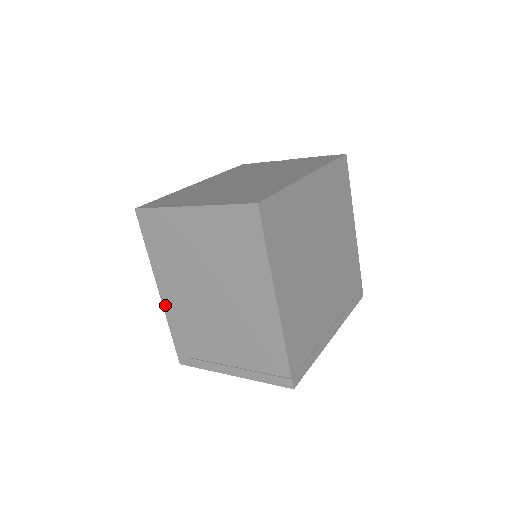
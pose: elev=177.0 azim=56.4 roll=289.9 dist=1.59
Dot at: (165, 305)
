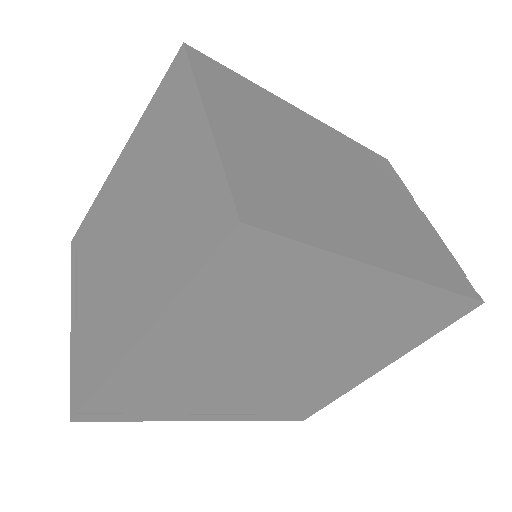
Dot at: (109, 178)
